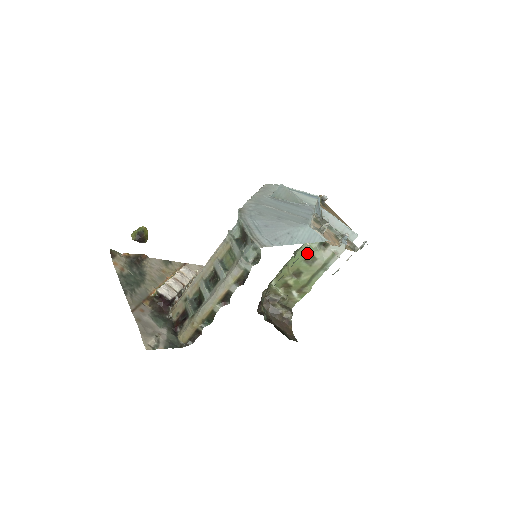
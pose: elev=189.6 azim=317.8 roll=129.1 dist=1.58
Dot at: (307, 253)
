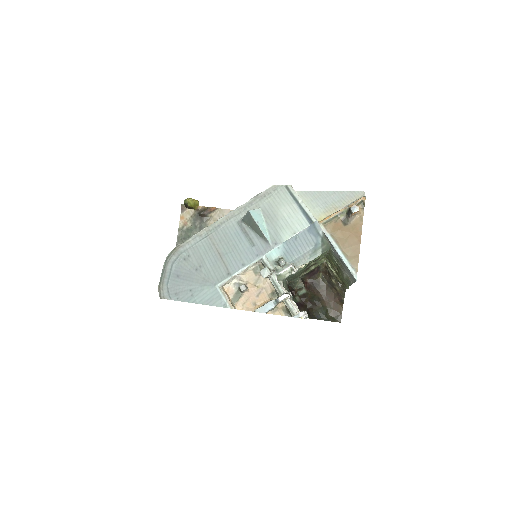
Dot at: (333, 259)
